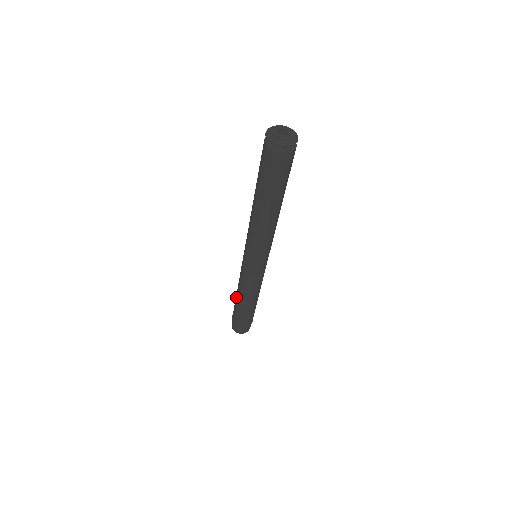
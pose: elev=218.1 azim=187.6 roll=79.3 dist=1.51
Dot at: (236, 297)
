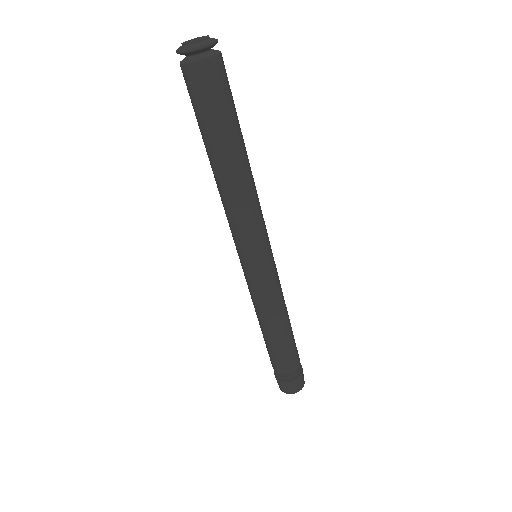
Dot at: occluded
